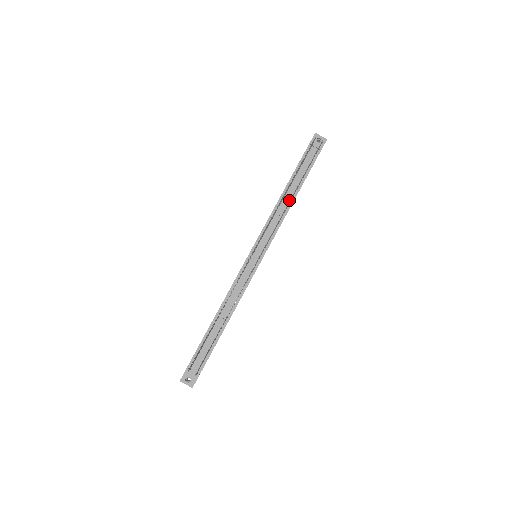
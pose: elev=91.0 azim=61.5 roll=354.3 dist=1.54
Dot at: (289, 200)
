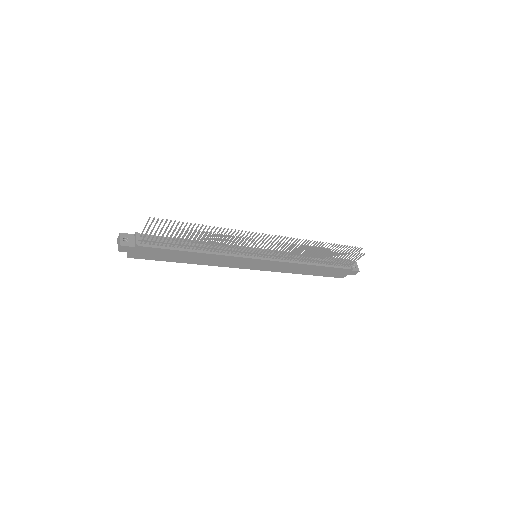
Dot at: (309, 261)
